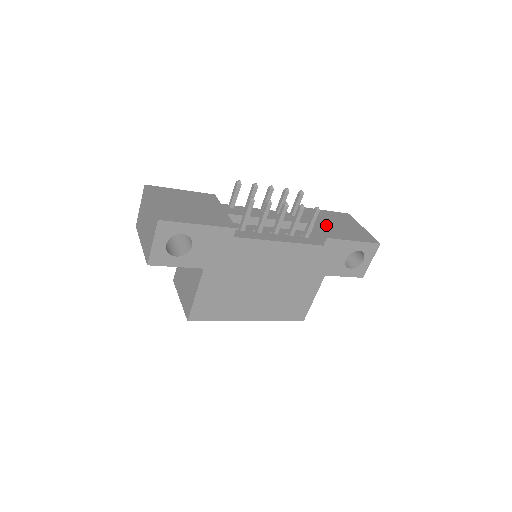
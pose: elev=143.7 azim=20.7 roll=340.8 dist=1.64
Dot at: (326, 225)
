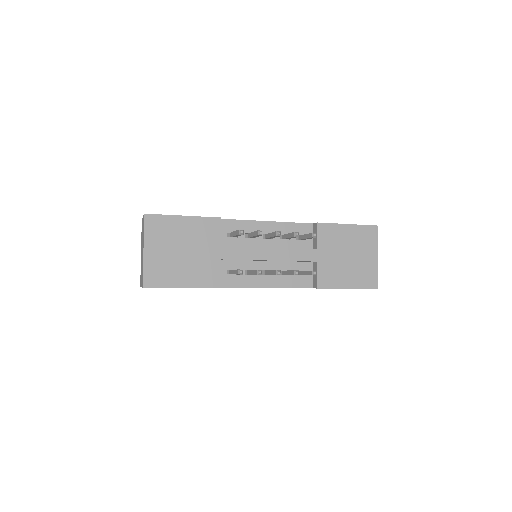
Dot at: (331, 261)
